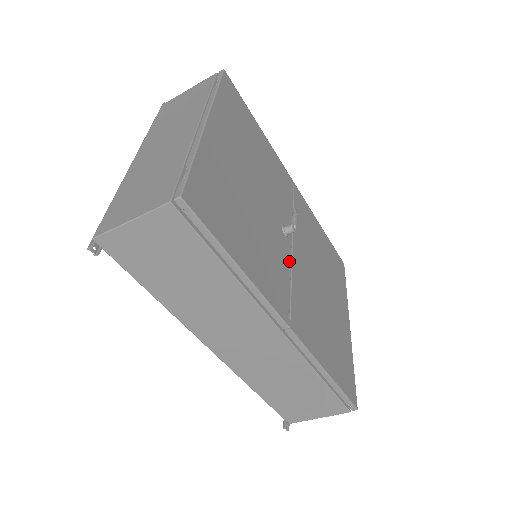
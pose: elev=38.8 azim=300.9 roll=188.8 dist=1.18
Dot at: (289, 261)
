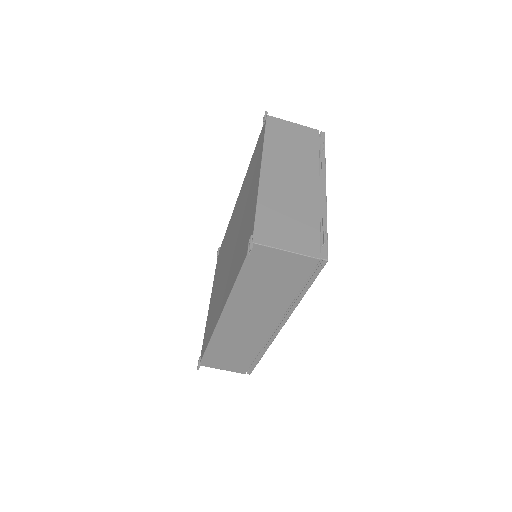
Dot at: occluded
